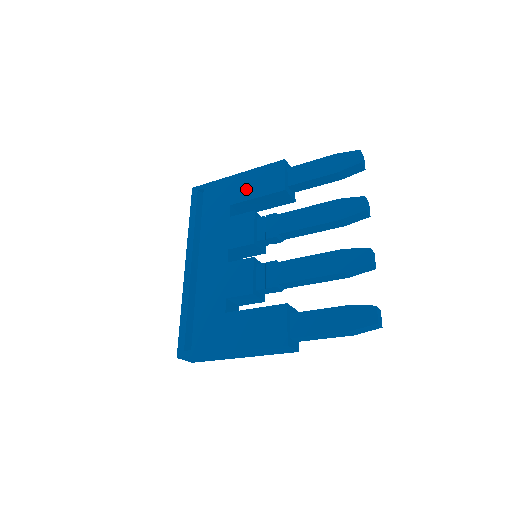
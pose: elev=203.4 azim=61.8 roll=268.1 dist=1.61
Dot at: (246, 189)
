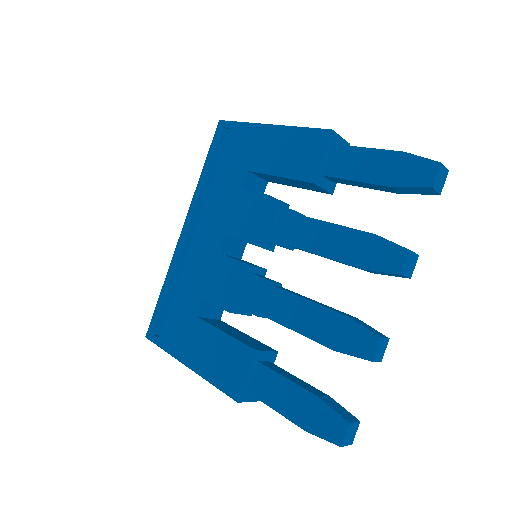
Dot at: (271, 155)
